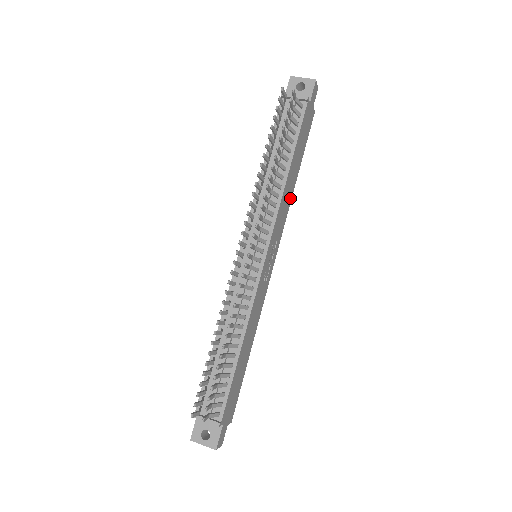
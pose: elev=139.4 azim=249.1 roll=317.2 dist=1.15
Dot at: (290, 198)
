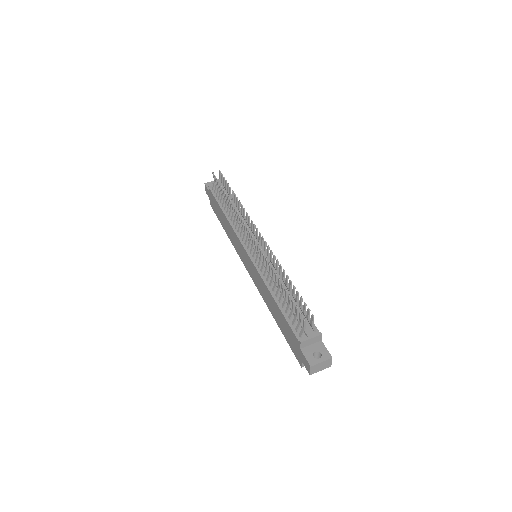
Dot at: occluded
